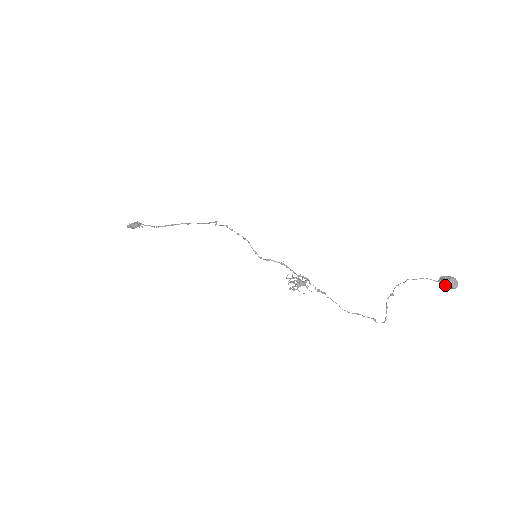
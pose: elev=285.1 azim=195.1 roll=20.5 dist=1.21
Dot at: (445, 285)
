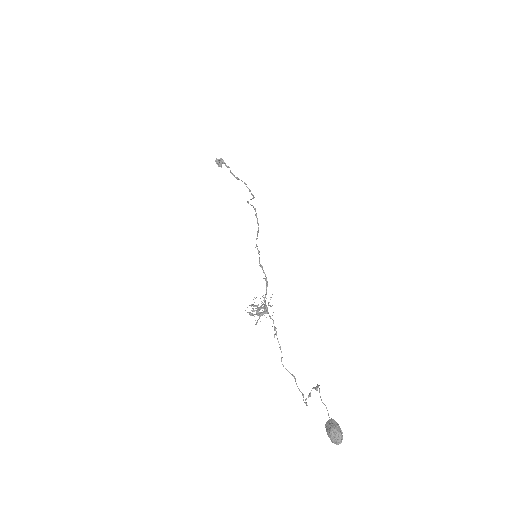
Dot at: (327, 431)
